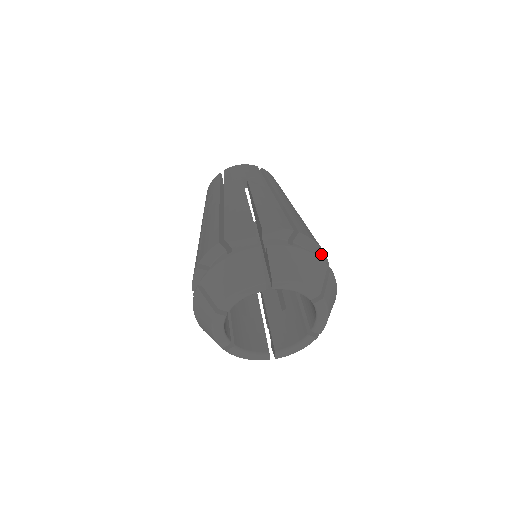
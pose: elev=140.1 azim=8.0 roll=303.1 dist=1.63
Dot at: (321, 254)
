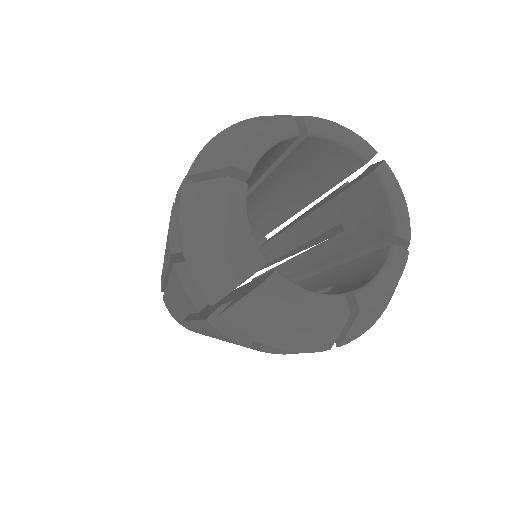
Dot at: occluded
